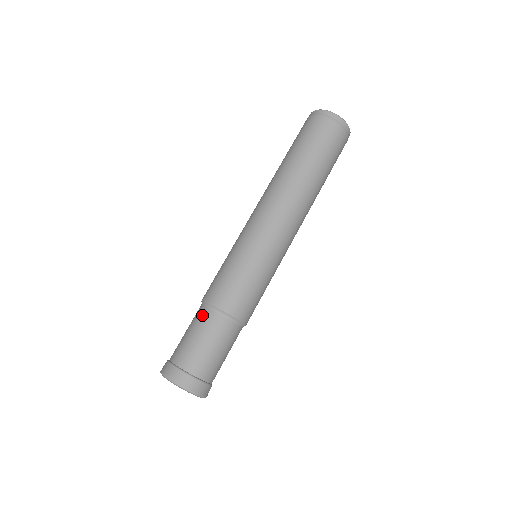
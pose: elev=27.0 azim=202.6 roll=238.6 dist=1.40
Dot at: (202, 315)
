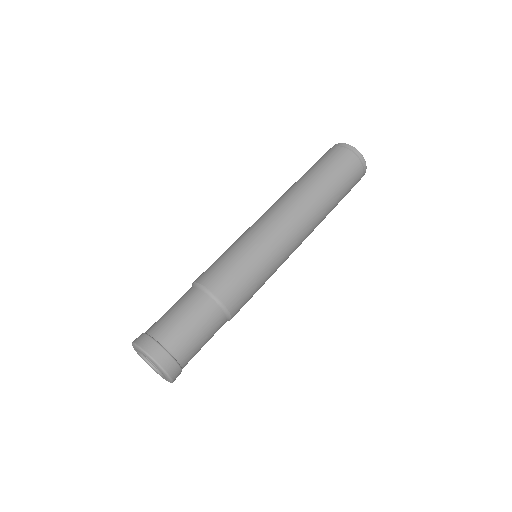
Dot at: (207, 306)
